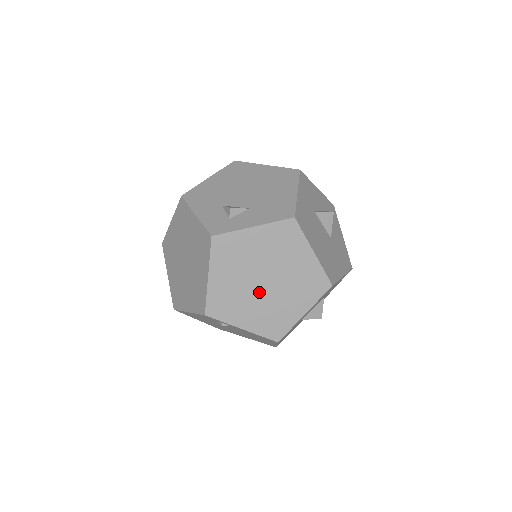
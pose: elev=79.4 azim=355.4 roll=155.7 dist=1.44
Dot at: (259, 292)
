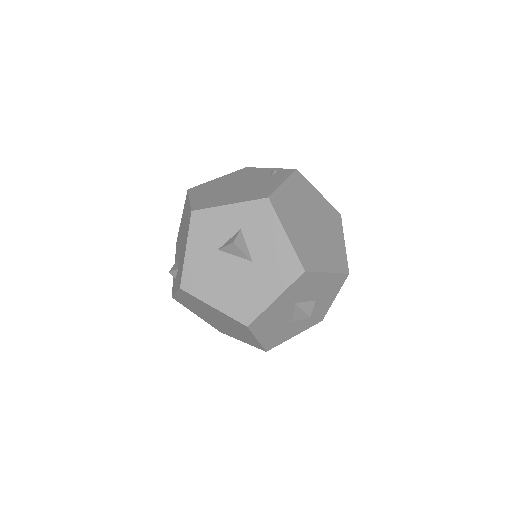
Dot at: (223, 325)
